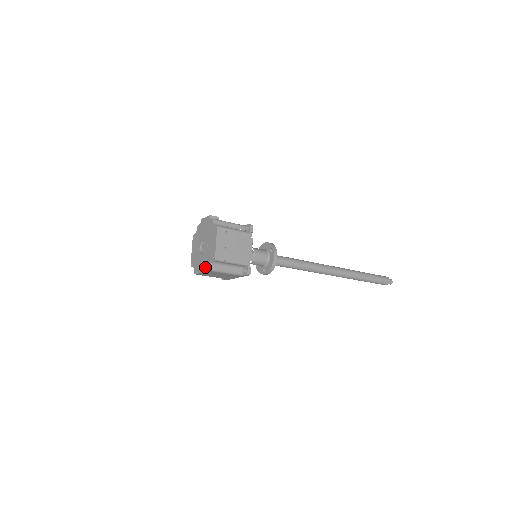
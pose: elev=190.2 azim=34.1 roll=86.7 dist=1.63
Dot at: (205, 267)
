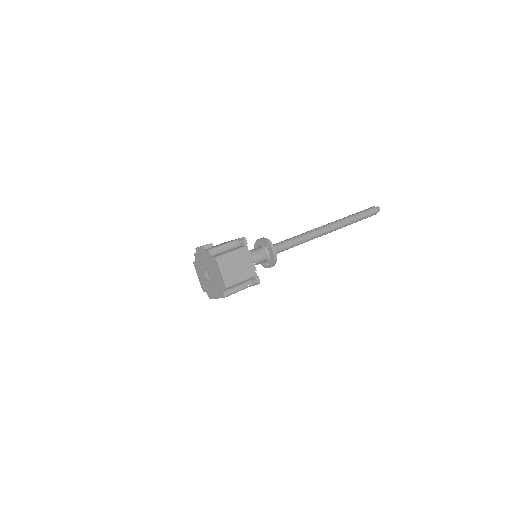
Dot at: (219, 294)
